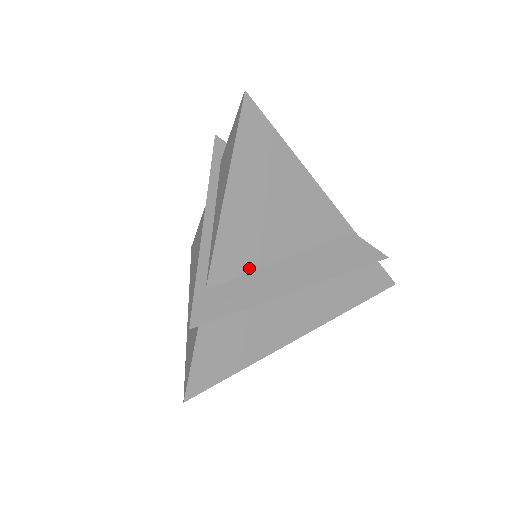
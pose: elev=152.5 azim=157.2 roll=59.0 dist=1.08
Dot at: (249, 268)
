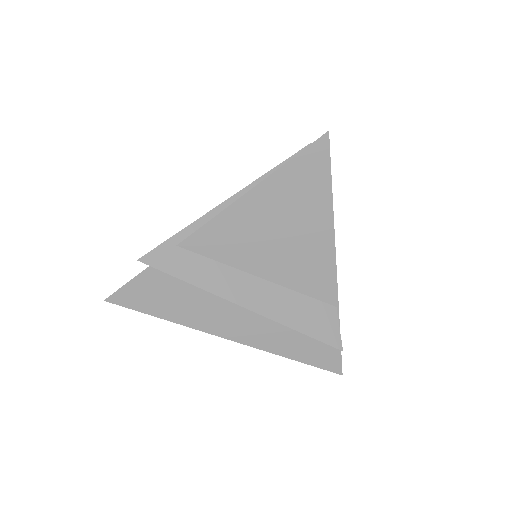
Dot at: (222, 259)
